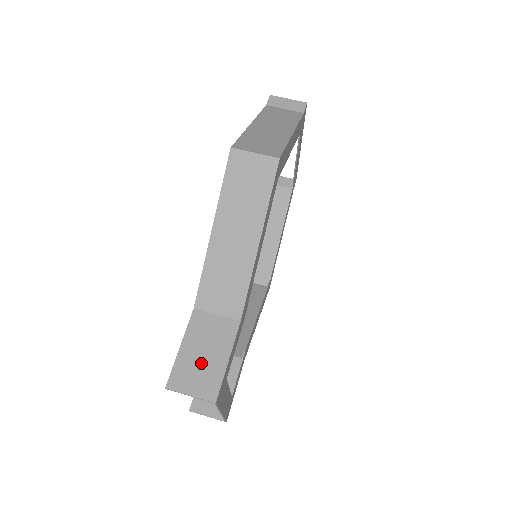
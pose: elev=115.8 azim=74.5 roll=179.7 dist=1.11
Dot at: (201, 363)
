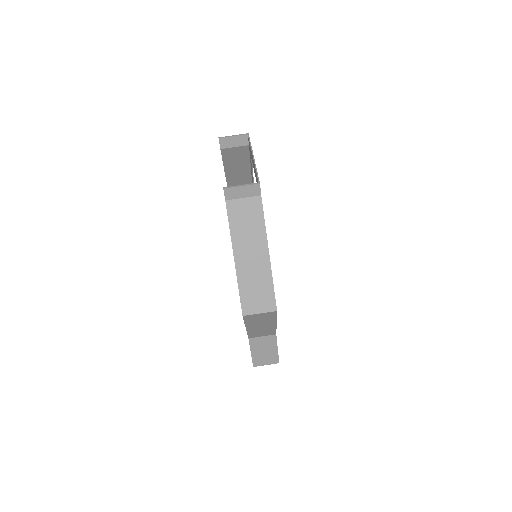
Dot at: (265, 355)
